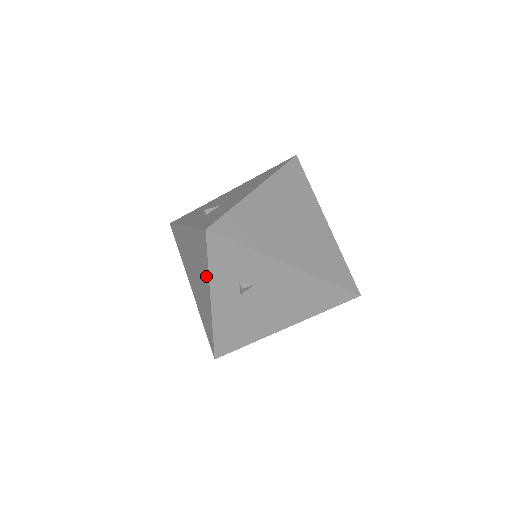
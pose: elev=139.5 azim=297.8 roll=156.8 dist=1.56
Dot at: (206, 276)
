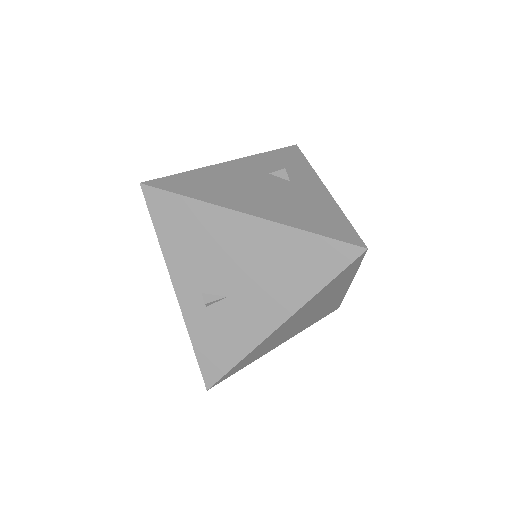
Dot at: occluded
